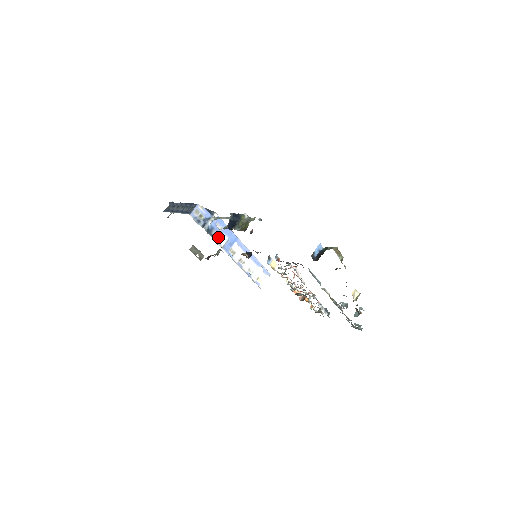
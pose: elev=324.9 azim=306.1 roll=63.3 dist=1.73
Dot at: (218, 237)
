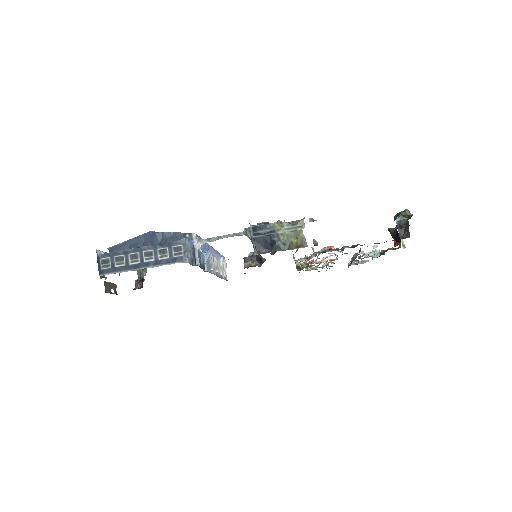
Dot at: (203, 262)
